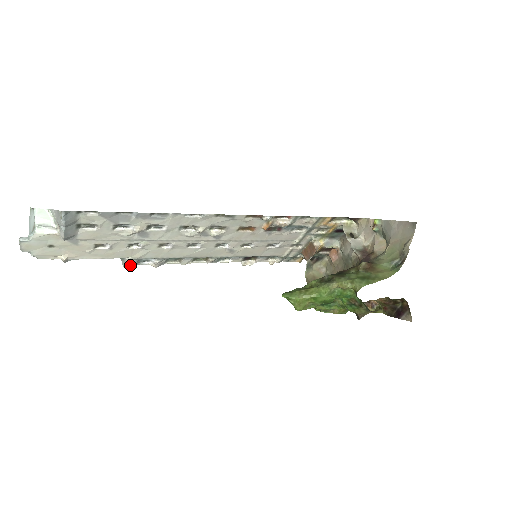
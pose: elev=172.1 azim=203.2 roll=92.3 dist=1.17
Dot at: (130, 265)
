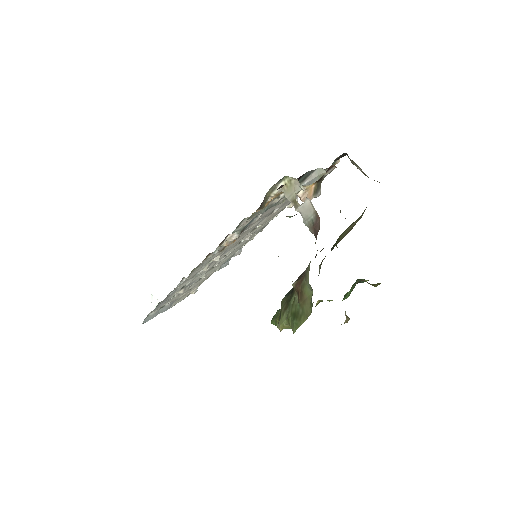
Dot at: (227, 262)
